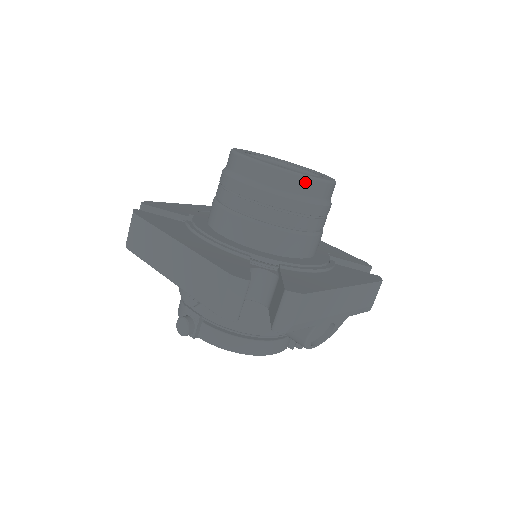
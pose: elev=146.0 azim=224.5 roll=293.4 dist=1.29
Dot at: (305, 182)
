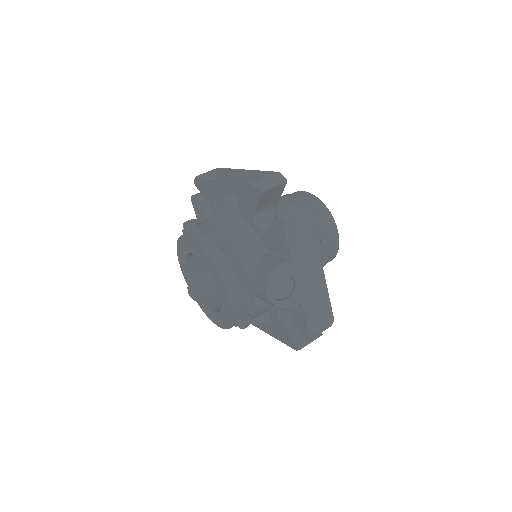
Dot at: (329, 216)
